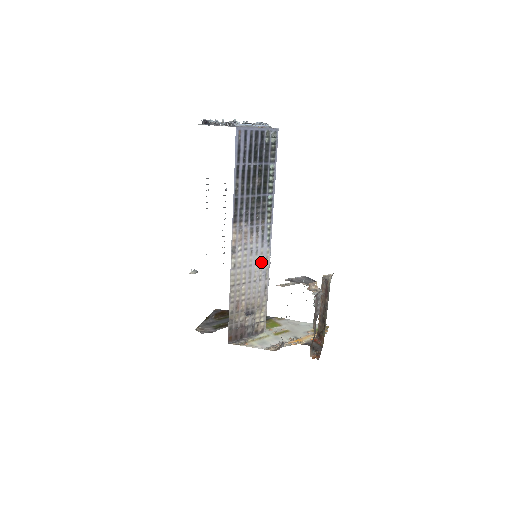
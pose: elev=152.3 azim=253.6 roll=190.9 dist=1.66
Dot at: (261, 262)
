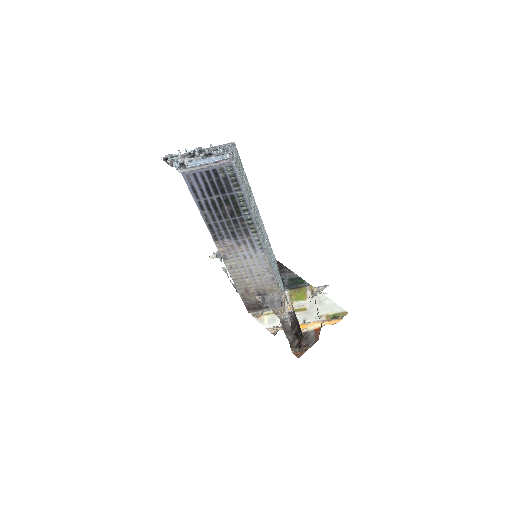
Dot at: (260, 263)
